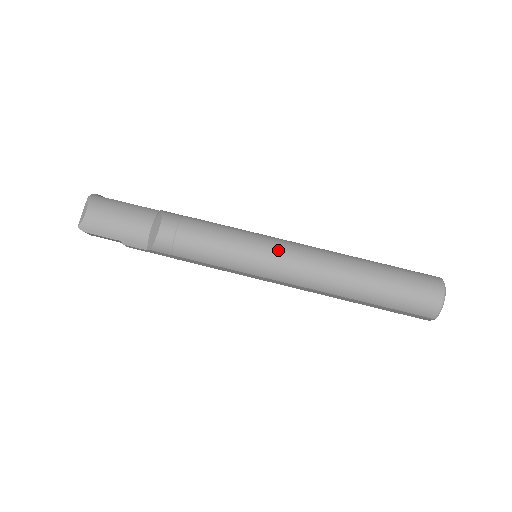
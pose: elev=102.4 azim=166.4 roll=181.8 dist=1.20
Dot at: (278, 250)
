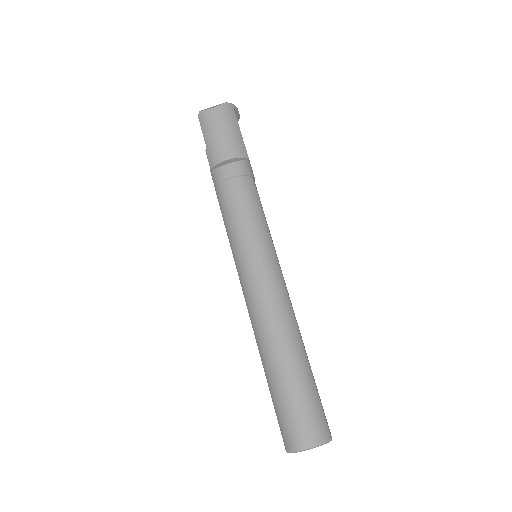
Dot at: (263, 267)
